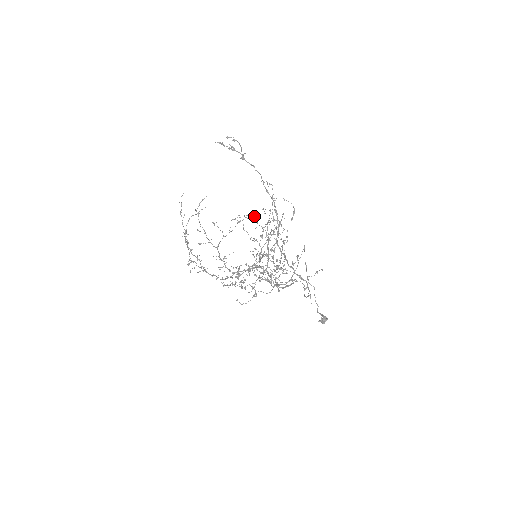
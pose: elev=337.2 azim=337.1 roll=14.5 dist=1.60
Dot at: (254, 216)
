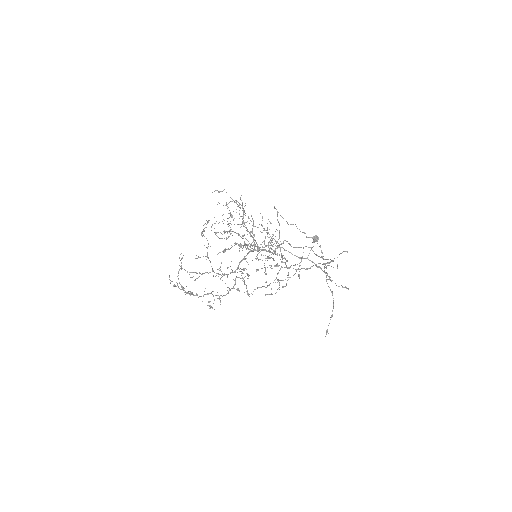
Dot at: (223, 223)
